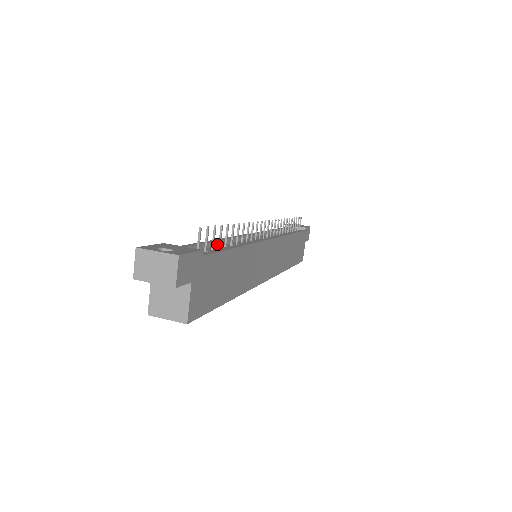
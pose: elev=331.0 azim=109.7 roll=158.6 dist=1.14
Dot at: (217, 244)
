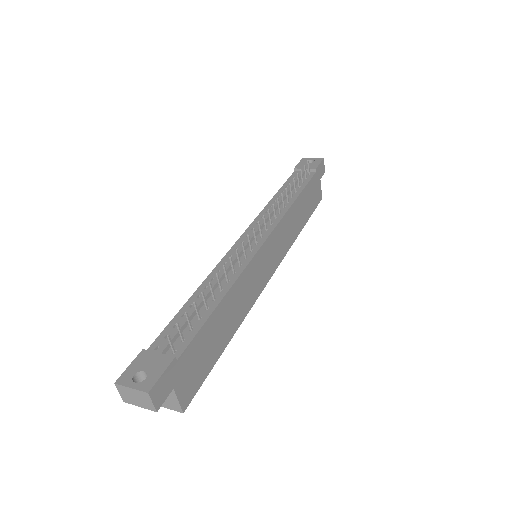
Dot at: (199, 308)
